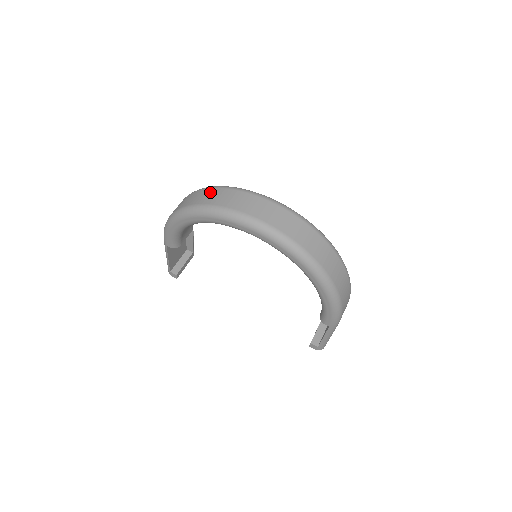
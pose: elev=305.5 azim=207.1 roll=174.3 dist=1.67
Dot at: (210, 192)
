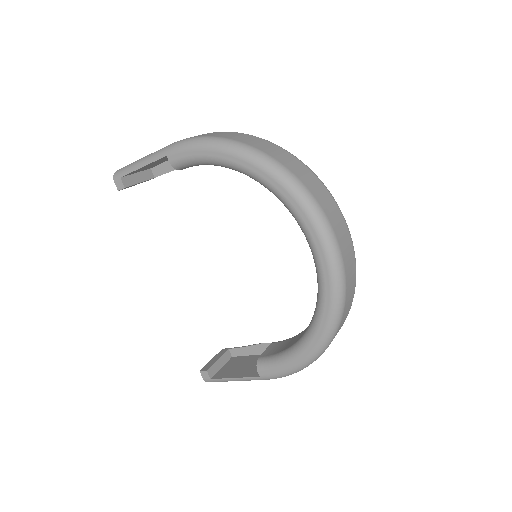
Dot at: (298, 163)
